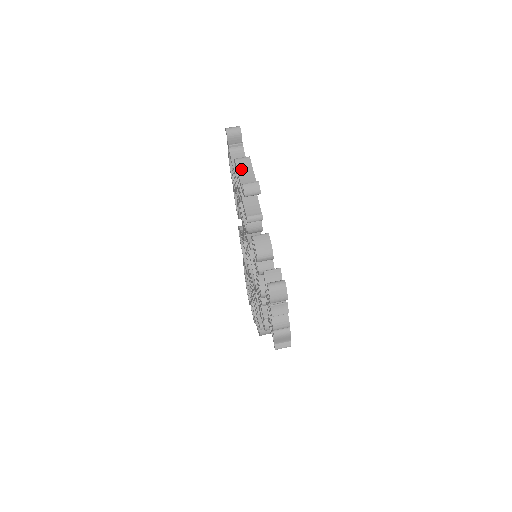
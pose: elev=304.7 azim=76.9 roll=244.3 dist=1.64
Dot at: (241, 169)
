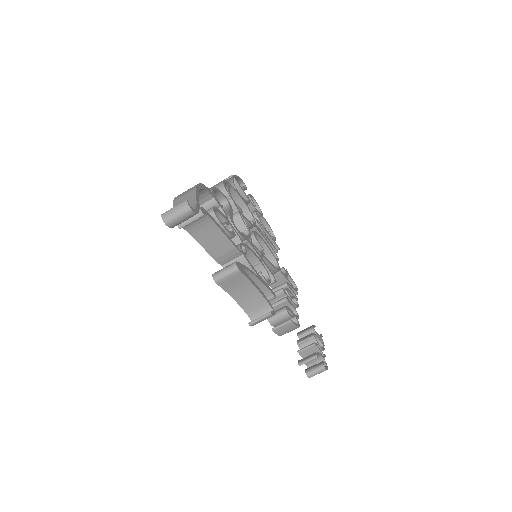
Dot at: (231, 289)
